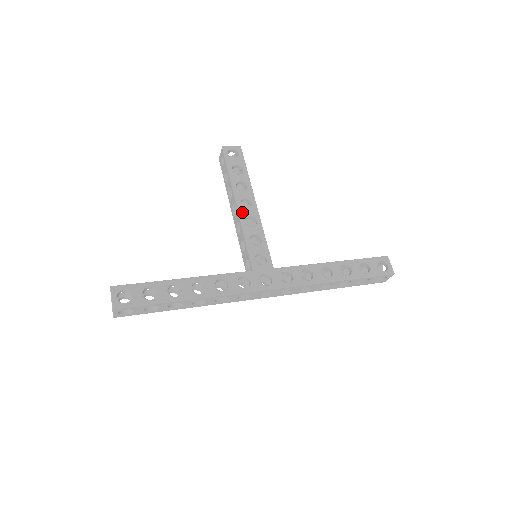
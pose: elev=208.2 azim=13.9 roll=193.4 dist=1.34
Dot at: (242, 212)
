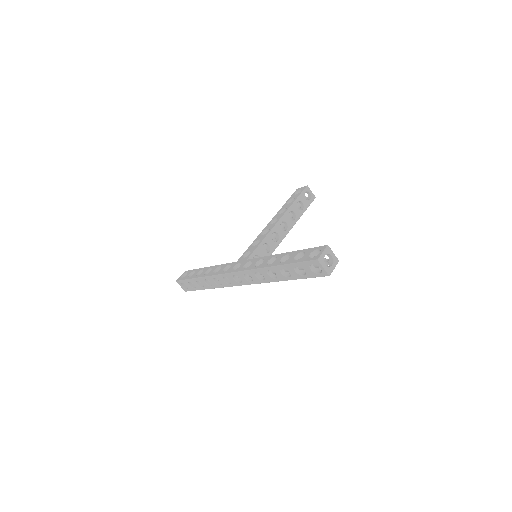
Dot at: (267, 227)
